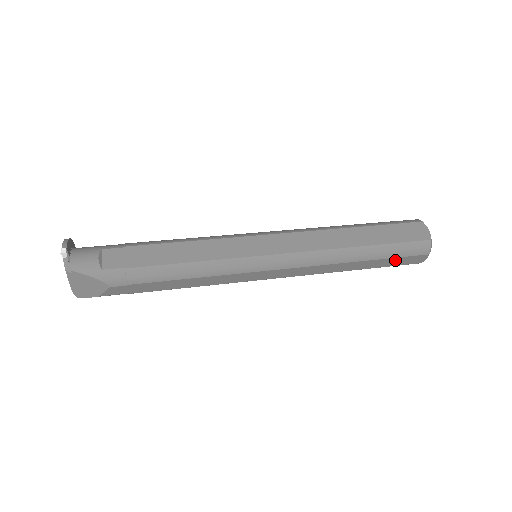
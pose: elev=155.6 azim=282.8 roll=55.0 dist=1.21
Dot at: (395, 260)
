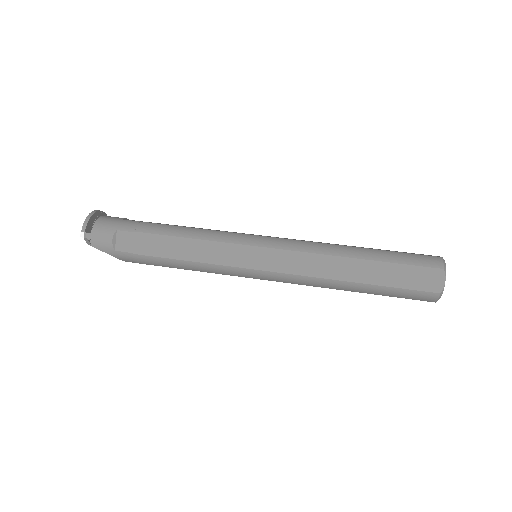
Dot at: occluded
